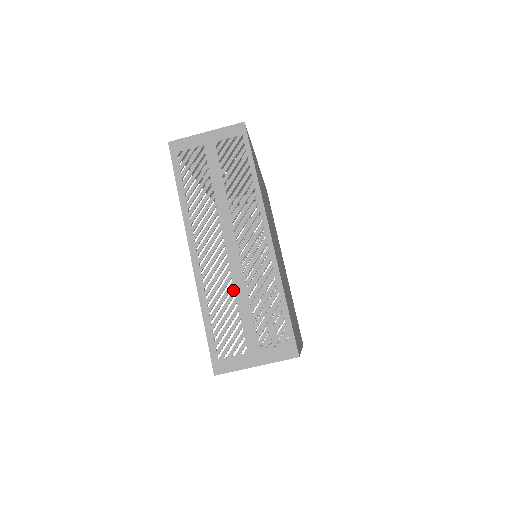
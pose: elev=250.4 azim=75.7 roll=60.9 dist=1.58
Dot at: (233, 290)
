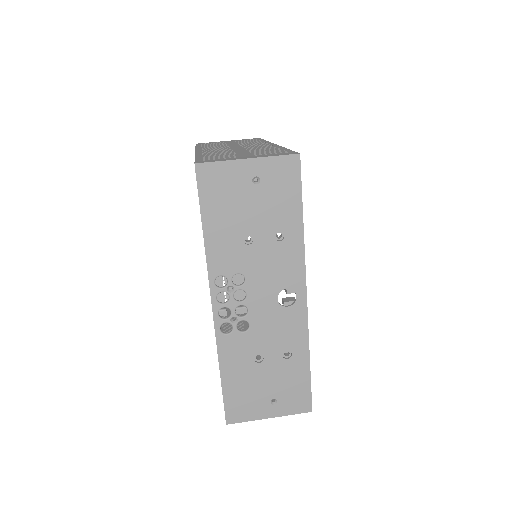
Dot at: (232, 151)
